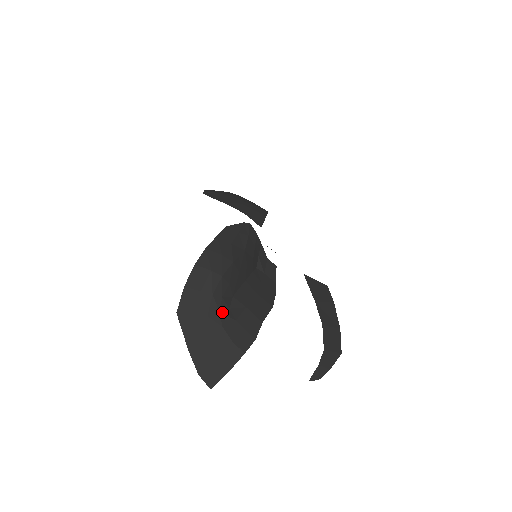
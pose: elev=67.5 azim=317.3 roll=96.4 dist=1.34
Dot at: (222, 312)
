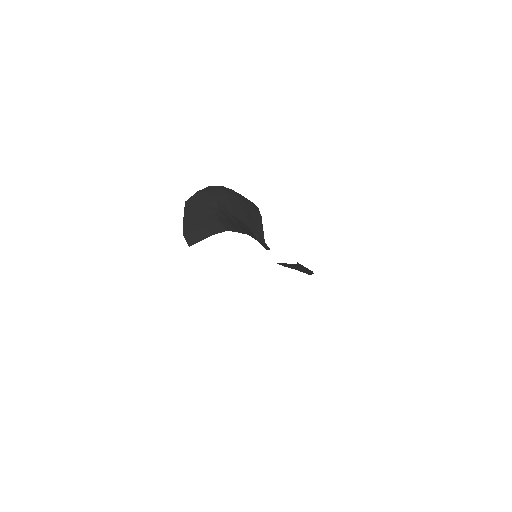
Dot at: (219, 210)
